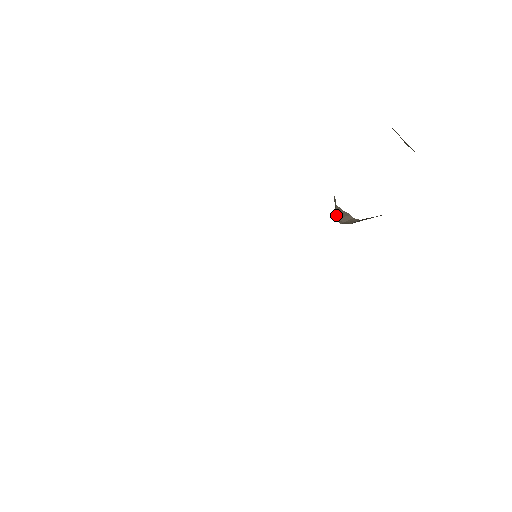
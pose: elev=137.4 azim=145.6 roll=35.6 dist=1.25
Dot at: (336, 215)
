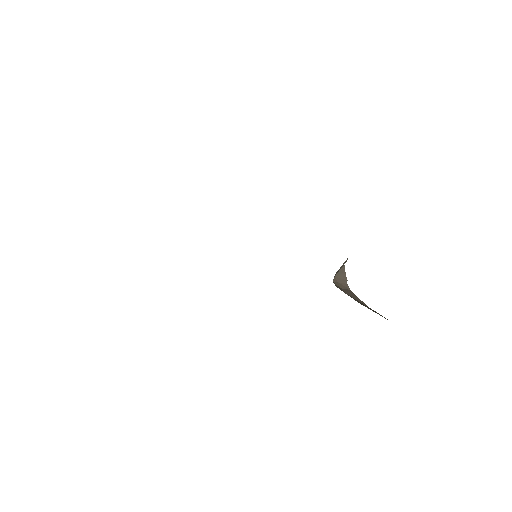
Dot at: (336, 274)
